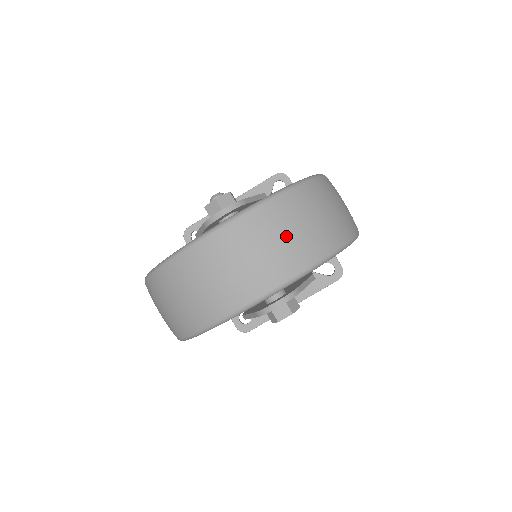
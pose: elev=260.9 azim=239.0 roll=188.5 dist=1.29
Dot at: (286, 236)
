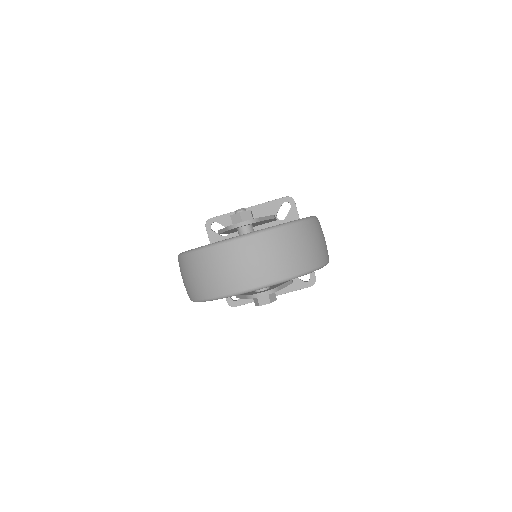
Dot at: (279, 254)
